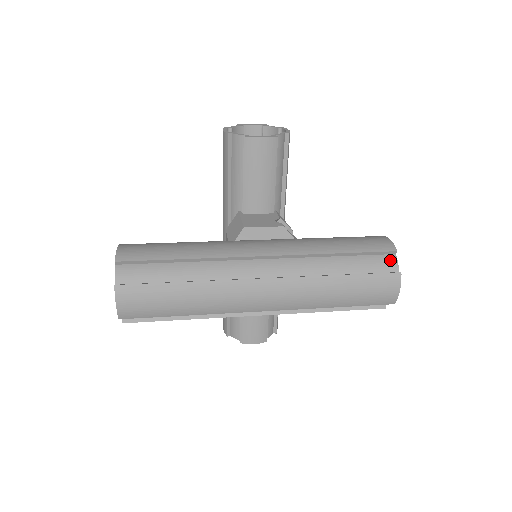
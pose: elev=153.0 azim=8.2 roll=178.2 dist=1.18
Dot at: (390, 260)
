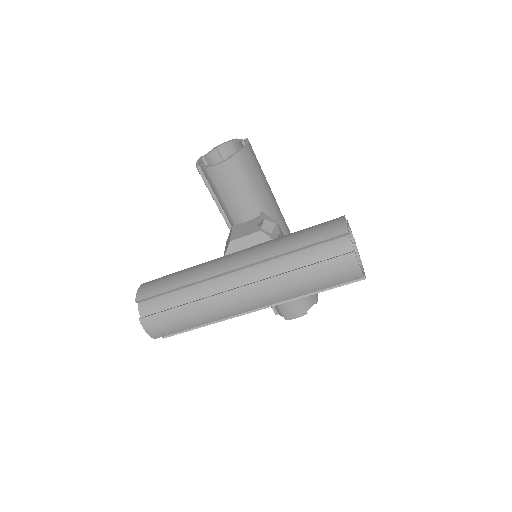
Dot at: (344, 242)
